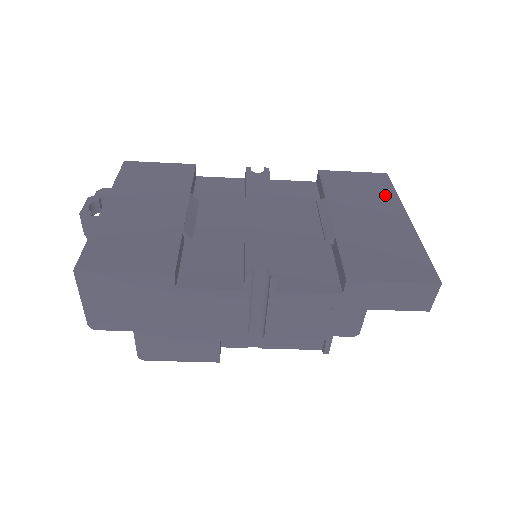
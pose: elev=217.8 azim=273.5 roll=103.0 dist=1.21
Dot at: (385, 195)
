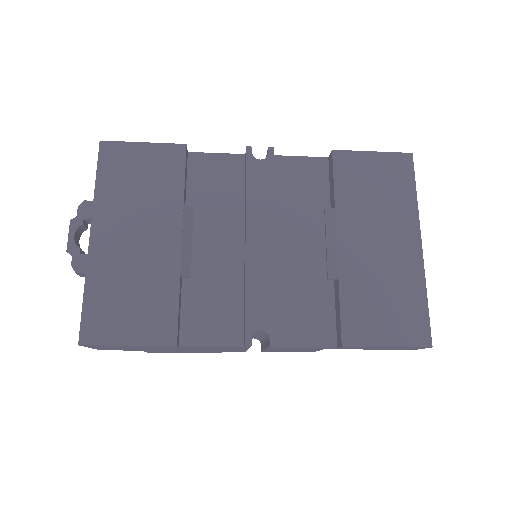
Dot at: (403, 199)
